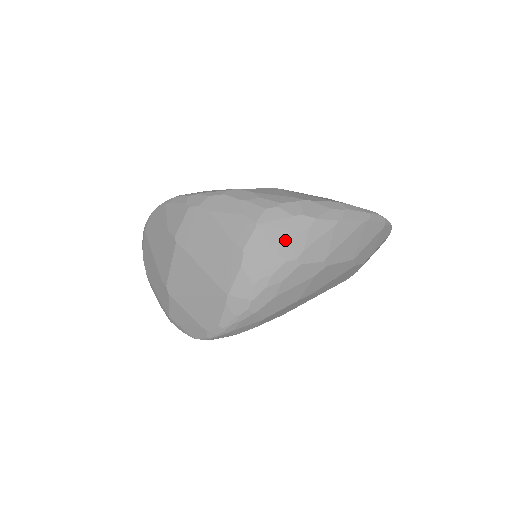
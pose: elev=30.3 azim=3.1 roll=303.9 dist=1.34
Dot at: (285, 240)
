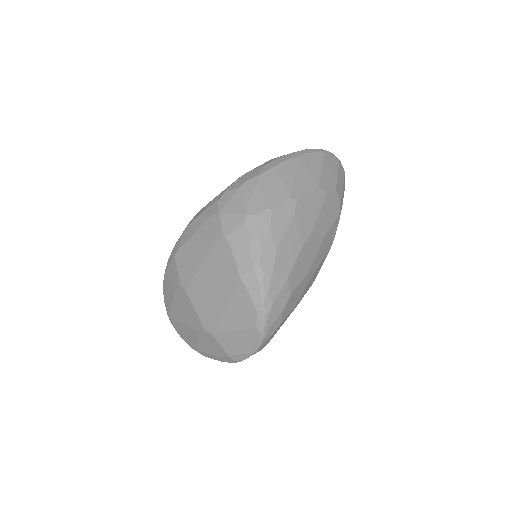
Dot at: (246, 204)
